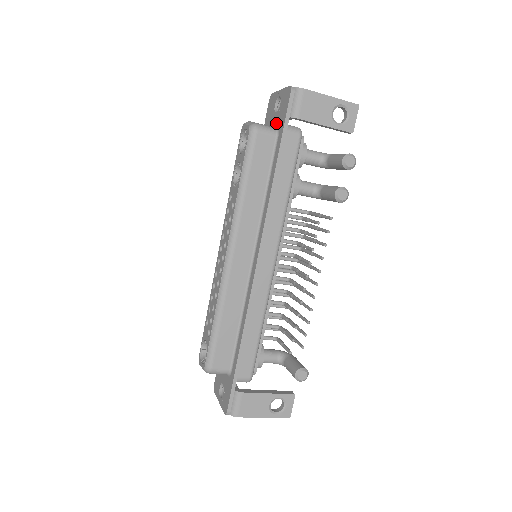
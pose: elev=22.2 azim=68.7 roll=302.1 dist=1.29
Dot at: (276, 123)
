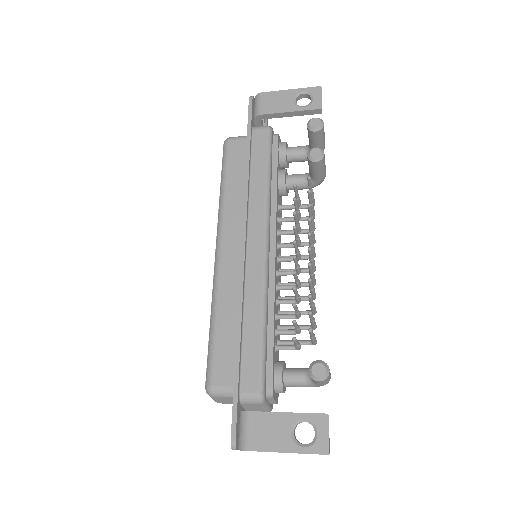
Dot at: occluded
